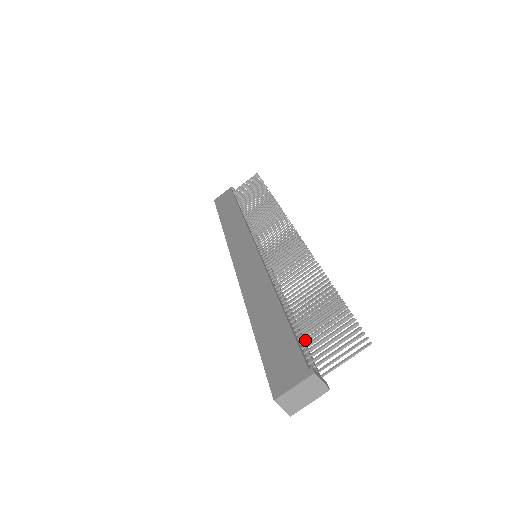
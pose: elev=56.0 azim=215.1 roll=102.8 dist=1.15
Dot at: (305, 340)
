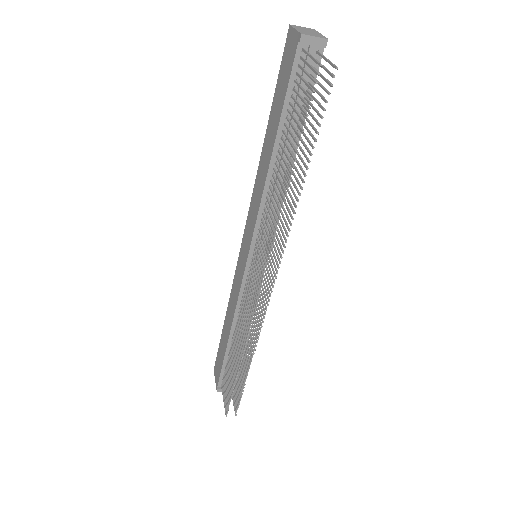
Dot at: (225, 374)
